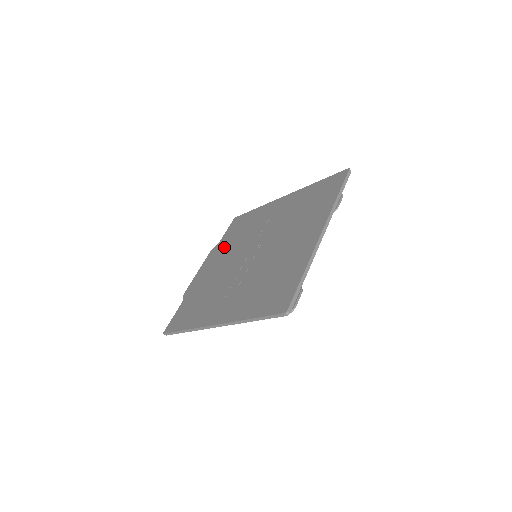
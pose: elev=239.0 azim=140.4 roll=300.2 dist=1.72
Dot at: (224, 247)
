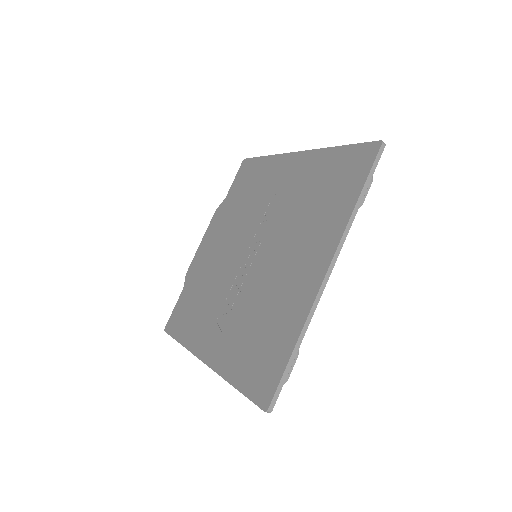
Dot at: (227, 215)
